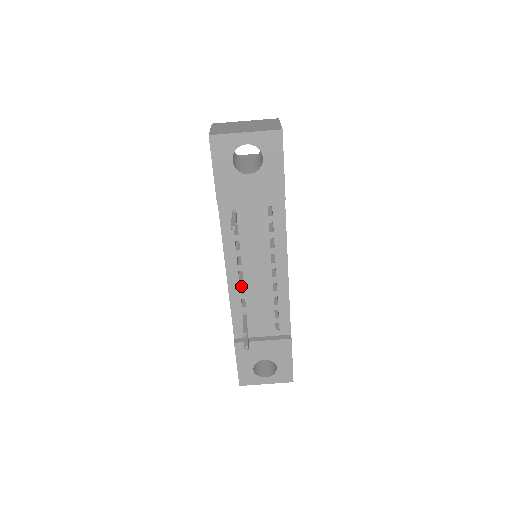
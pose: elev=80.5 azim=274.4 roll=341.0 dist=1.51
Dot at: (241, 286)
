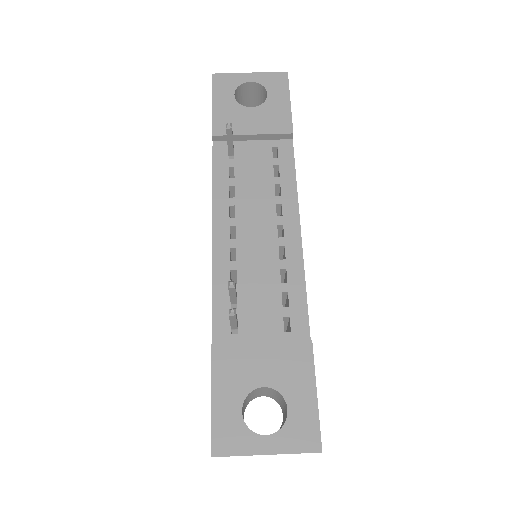
Dot at: occluded
